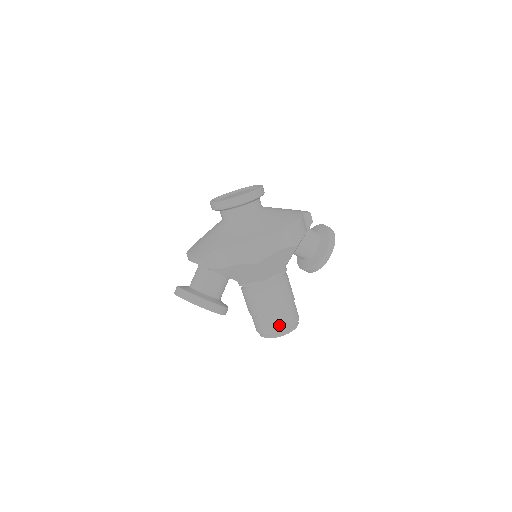
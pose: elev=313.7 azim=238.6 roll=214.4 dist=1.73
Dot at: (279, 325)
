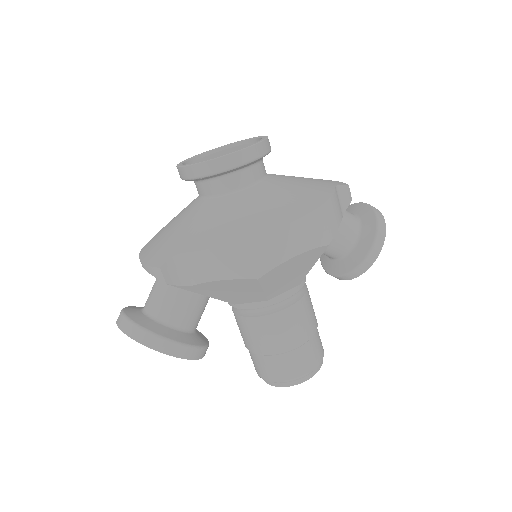
Dot at: (292, 369)
